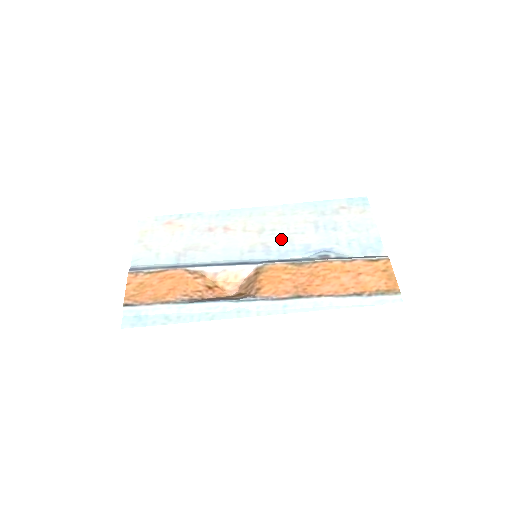
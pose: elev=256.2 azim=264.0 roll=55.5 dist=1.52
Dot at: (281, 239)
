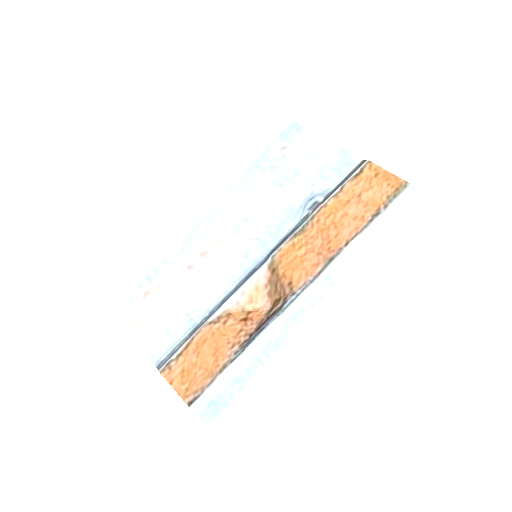
Dot at: (261, 222)
